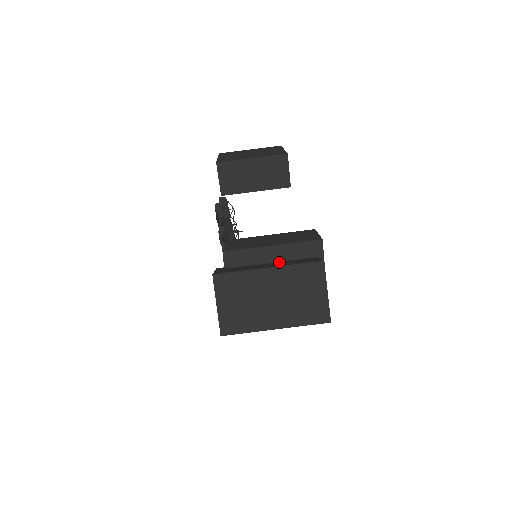
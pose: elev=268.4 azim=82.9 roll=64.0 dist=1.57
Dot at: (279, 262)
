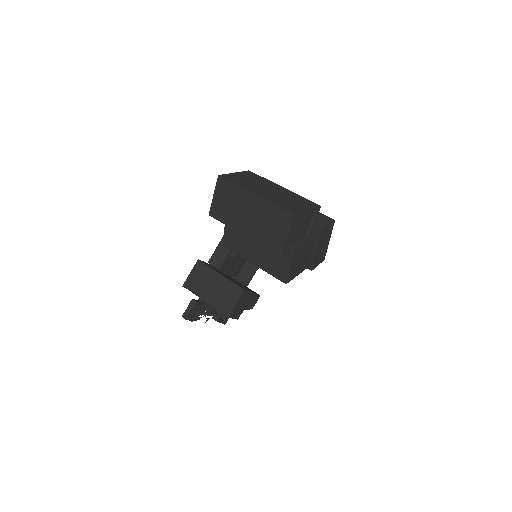
Dot at: occluded
